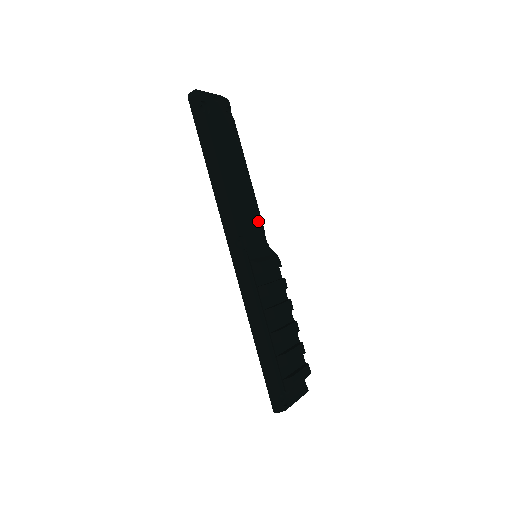
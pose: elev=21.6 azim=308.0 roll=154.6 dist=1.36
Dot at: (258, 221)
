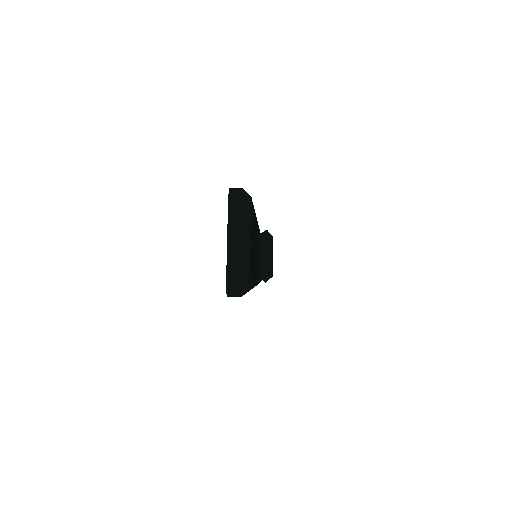
Dot at: (258, 234)
